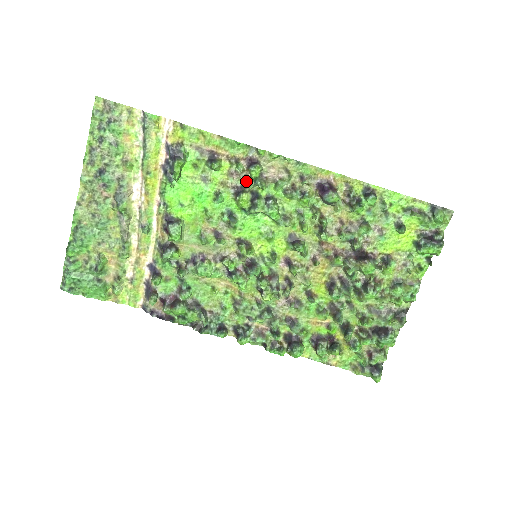
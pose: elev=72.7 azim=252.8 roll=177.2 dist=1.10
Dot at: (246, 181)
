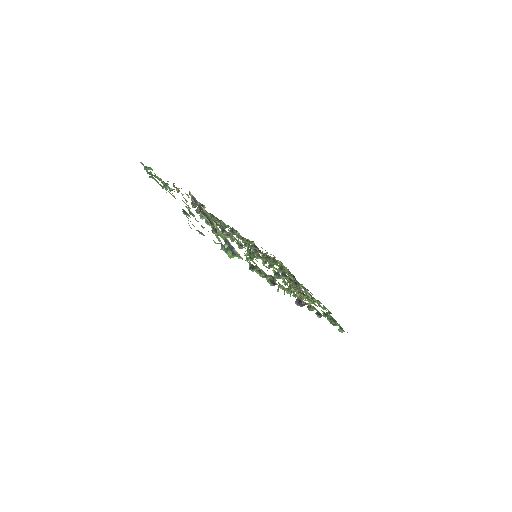
Dot at: occluded
